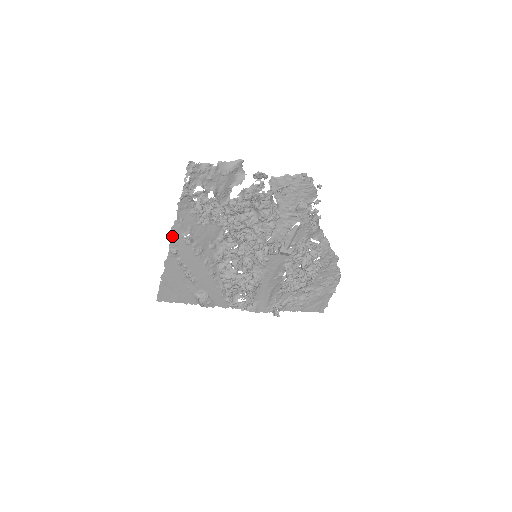
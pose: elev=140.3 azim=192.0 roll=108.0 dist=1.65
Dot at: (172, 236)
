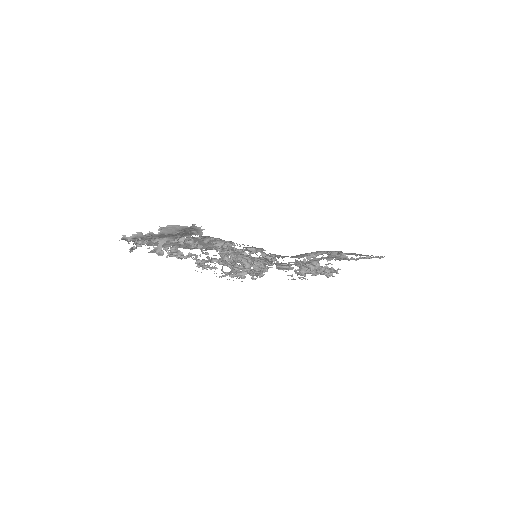
Dot at: occluded
